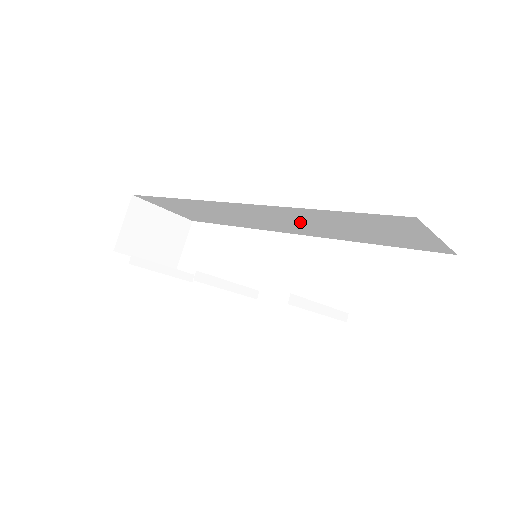
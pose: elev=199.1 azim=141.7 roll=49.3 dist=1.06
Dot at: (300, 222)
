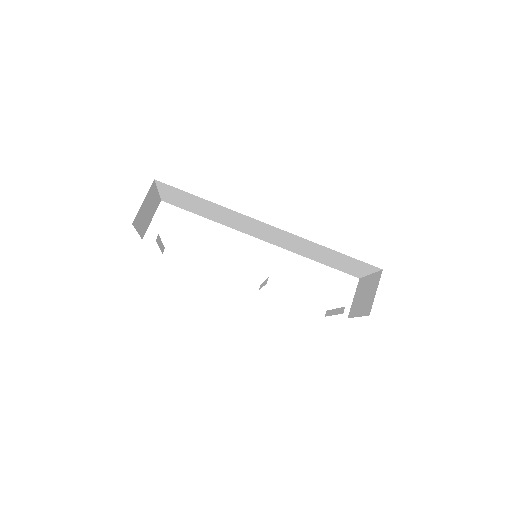
Dot at: (293, 243)
